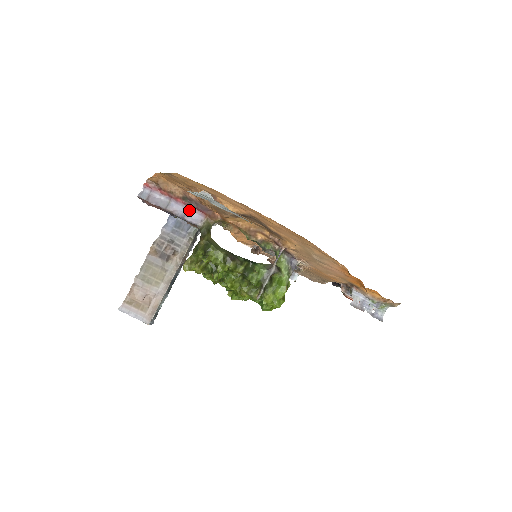
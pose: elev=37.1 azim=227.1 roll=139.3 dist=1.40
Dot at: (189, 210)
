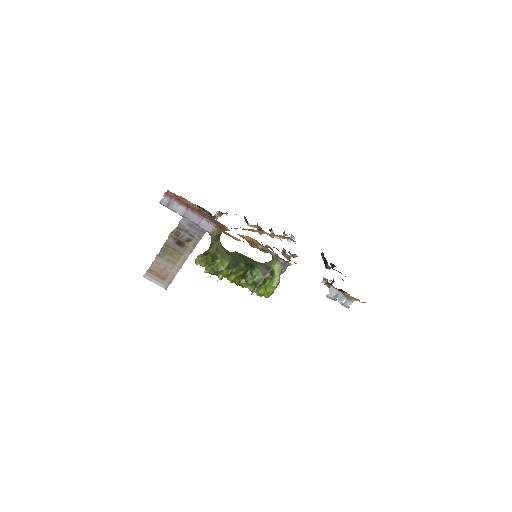
Dot at: (203, 219)
